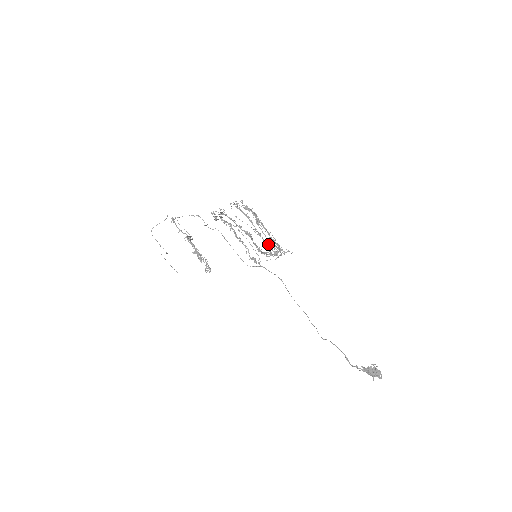
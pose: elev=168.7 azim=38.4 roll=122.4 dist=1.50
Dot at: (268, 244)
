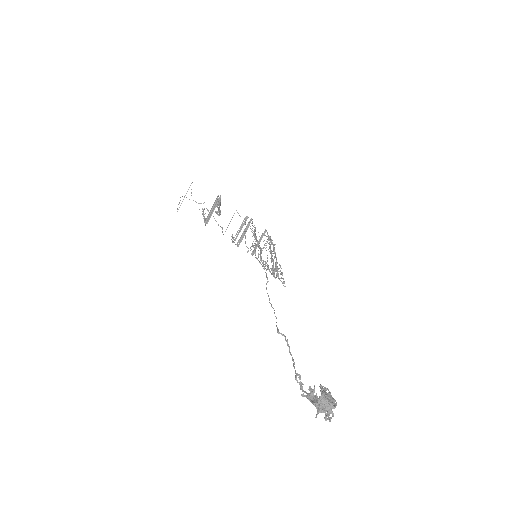
Dot at: (273, 259)
